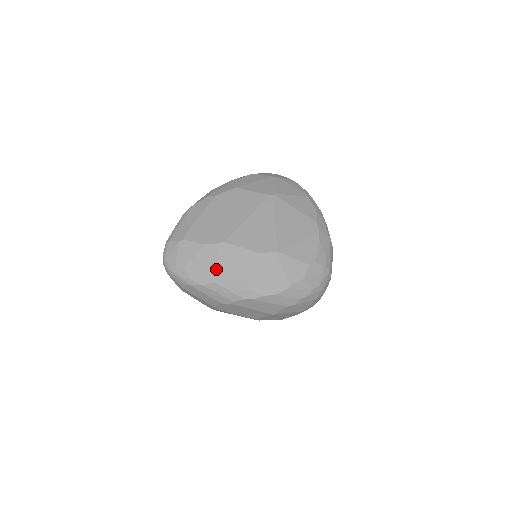
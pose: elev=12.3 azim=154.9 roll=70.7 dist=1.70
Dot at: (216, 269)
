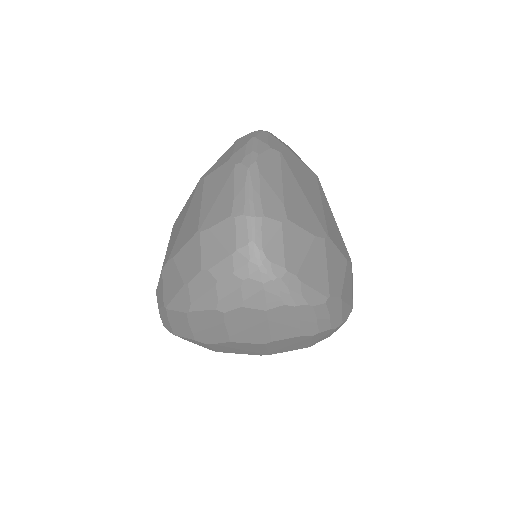
Dot at: (328, 280)
